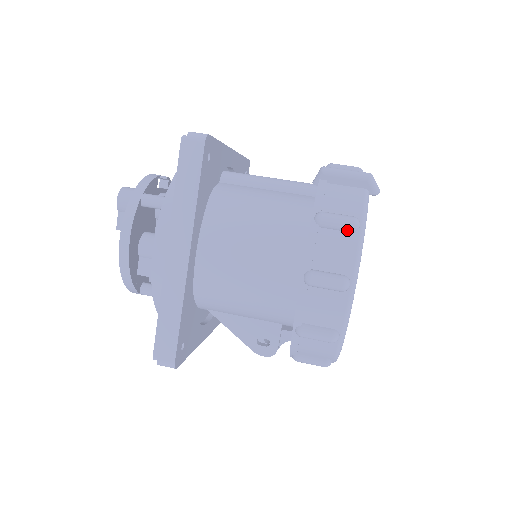
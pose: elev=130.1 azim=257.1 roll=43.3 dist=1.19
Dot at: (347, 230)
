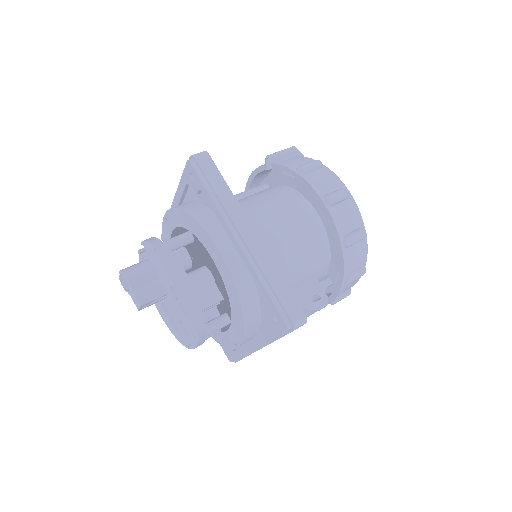
Dot at: (319, 168)
